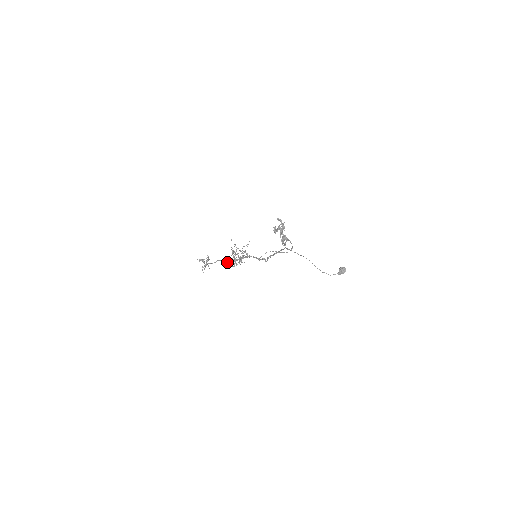
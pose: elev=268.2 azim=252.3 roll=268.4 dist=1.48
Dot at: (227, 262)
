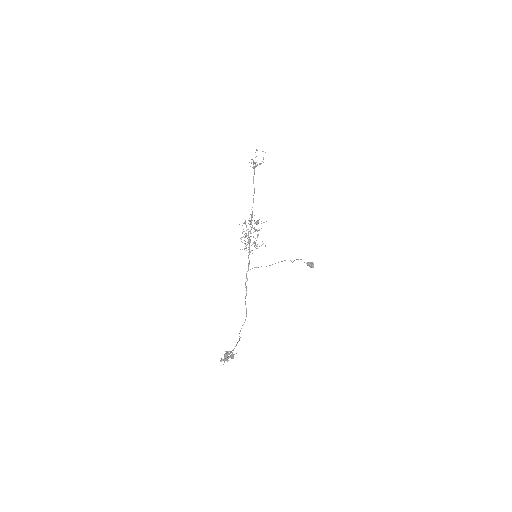
Dot at: (250, 214)
